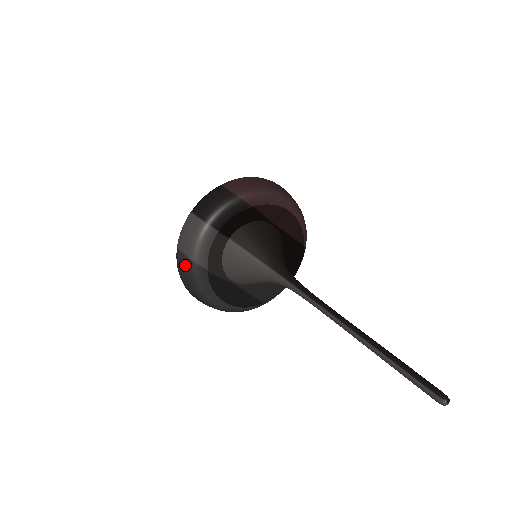
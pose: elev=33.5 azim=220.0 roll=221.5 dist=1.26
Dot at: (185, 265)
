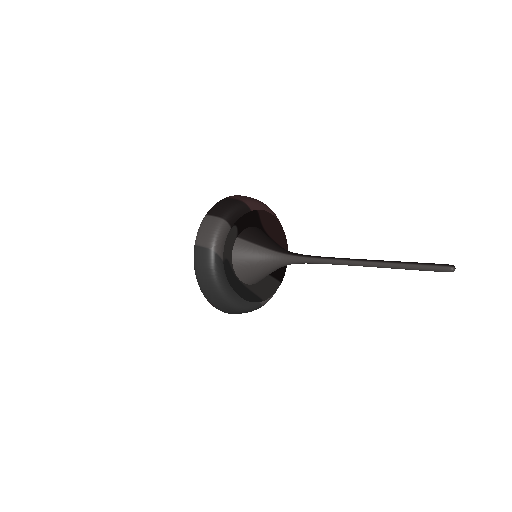
Dot at: (204, 257)
